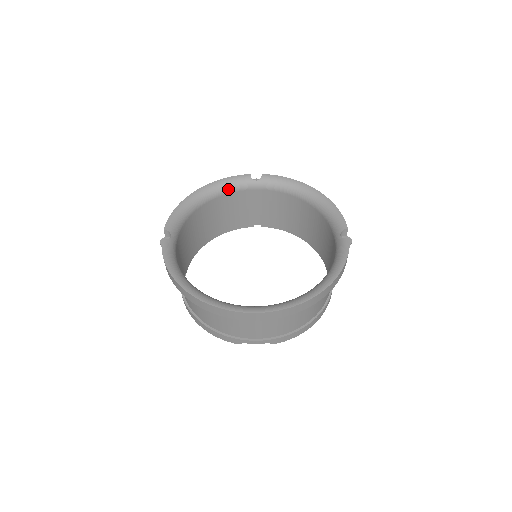
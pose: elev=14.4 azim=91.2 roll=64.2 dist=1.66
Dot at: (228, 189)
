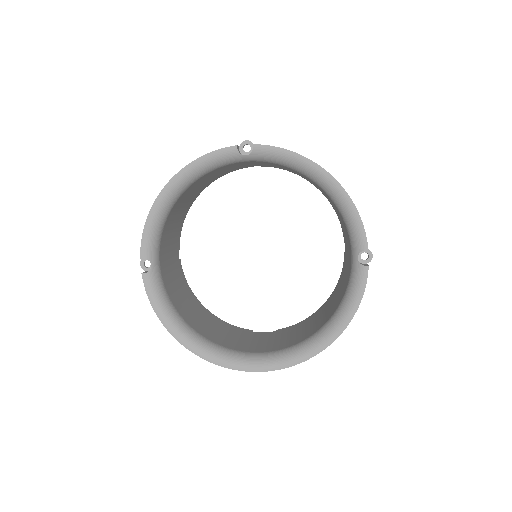
Dot at: (209, 170)
